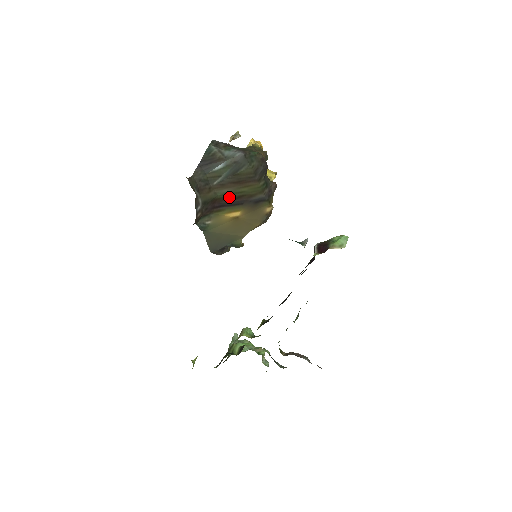
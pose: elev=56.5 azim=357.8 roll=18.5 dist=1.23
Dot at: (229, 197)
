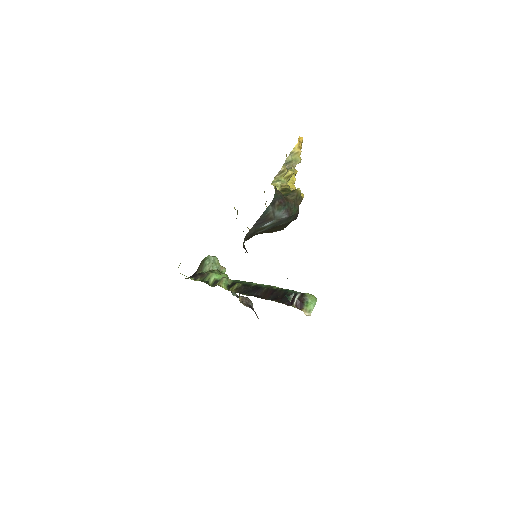
Dot at: (261, 233)
